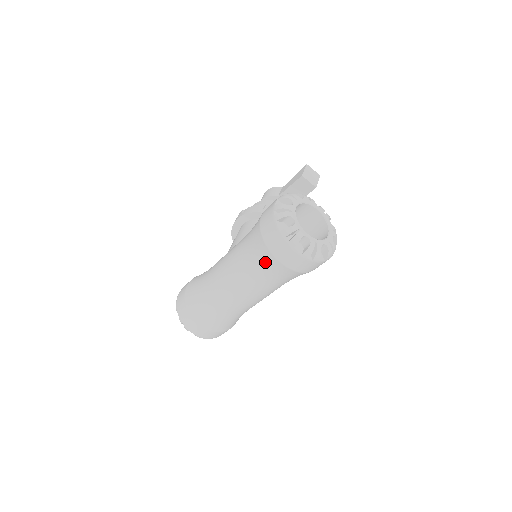
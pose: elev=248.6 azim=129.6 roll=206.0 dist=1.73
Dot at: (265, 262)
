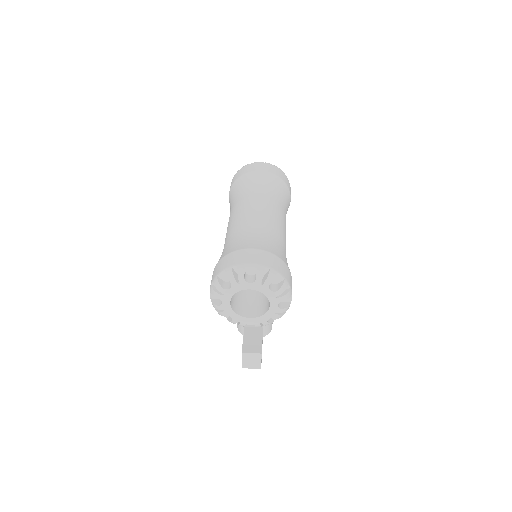
Dot at: (251, 180)
